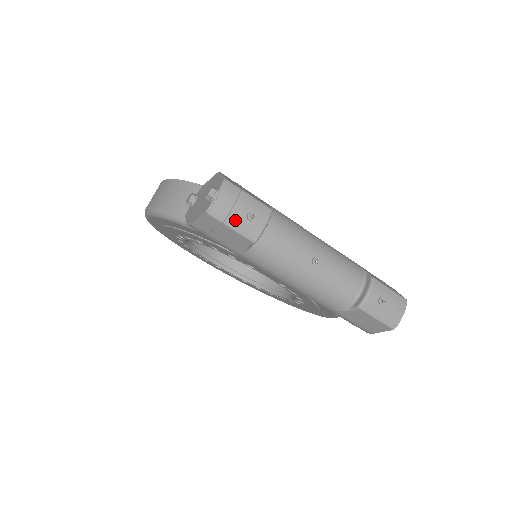
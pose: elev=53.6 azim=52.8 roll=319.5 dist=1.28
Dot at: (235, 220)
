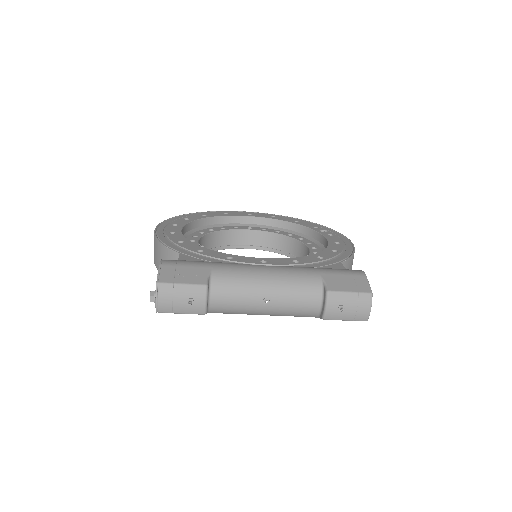
Dot at: (180, 308)
